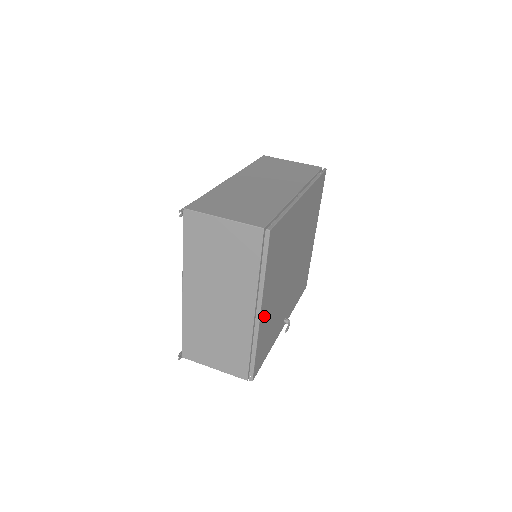
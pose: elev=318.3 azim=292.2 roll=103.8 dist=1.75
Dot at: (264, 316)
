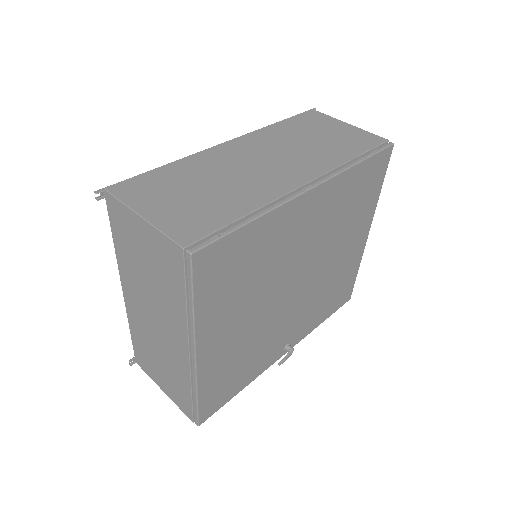
Dot at: (212, 356)
